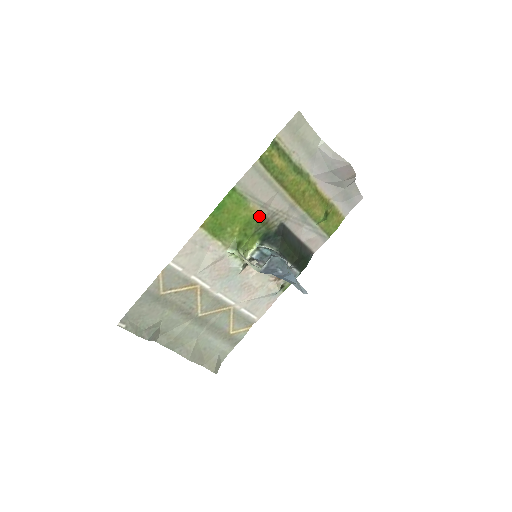
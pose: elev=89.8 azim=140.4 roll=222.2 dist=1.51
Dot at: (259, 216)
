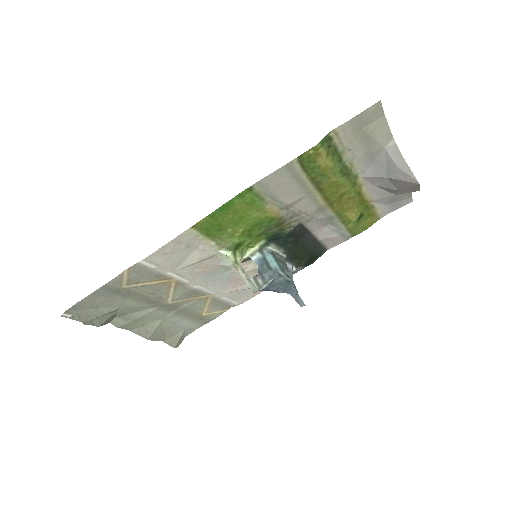
Dot at: (274, 217)
